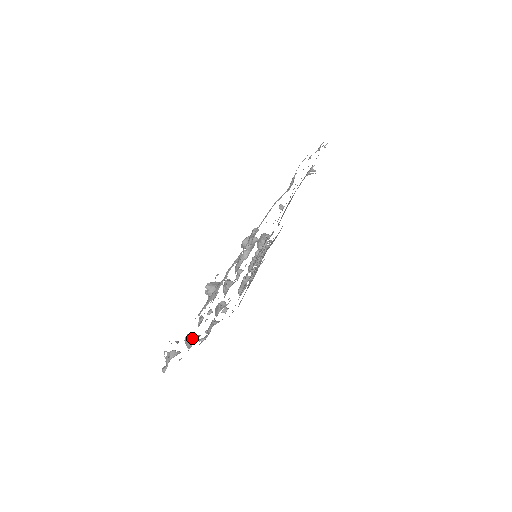
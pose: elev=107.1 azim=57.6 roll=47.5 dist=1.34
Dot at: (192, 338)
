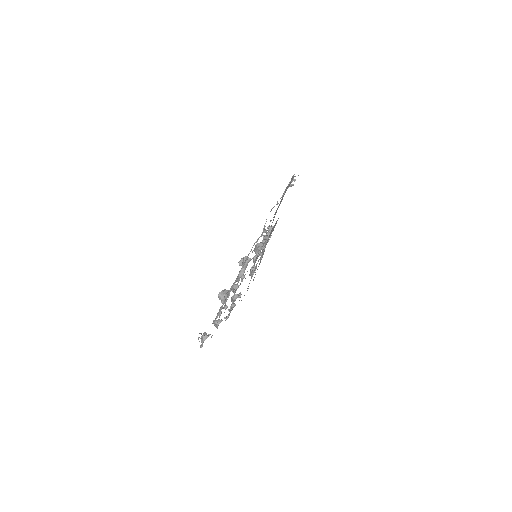
Dot at: (216, 325)
